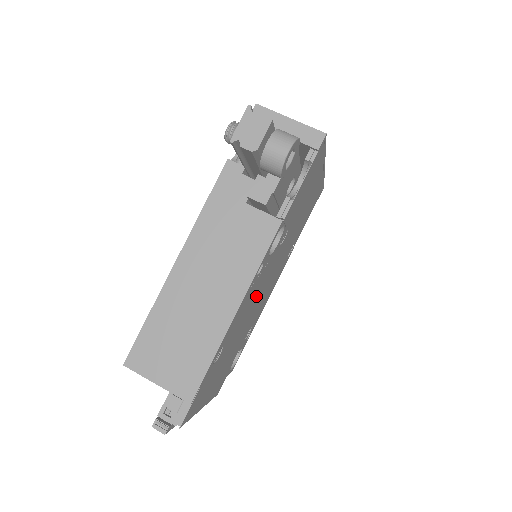
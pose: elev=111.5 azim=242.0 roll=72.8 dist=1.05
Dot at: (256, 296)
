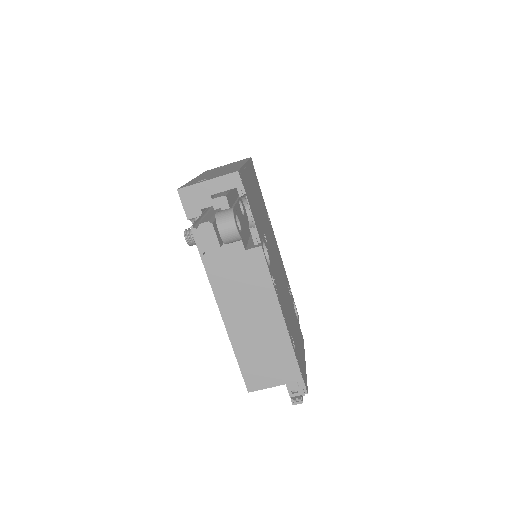
Dot at: (280, 283)
